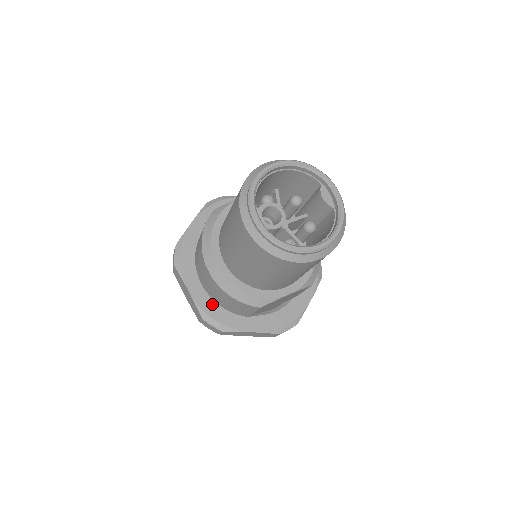
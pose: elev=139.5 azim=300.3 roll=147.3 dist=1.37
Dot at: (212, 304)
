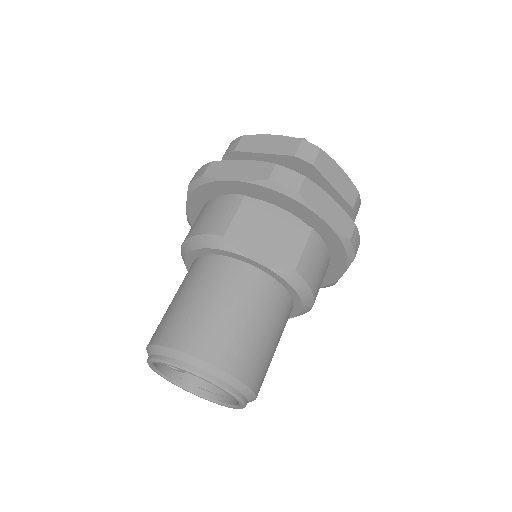
Dot at: occluded
